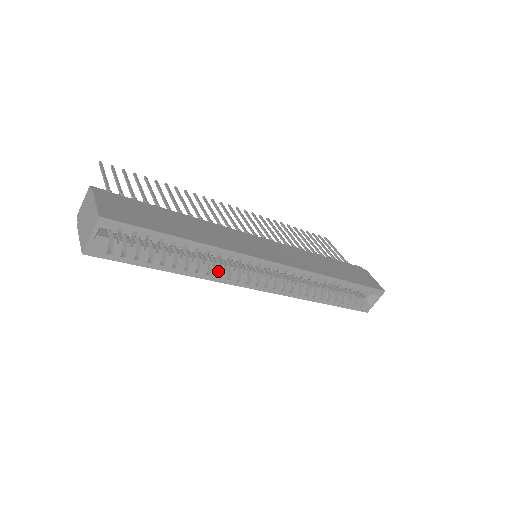
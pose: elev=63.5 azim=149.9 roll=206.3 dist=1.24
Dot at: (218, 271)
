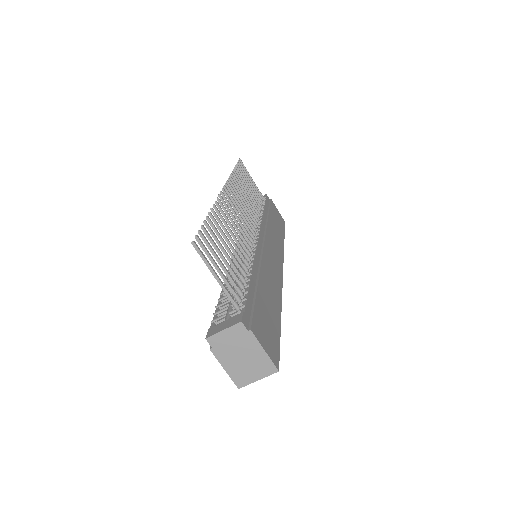
Dot at: occluded
